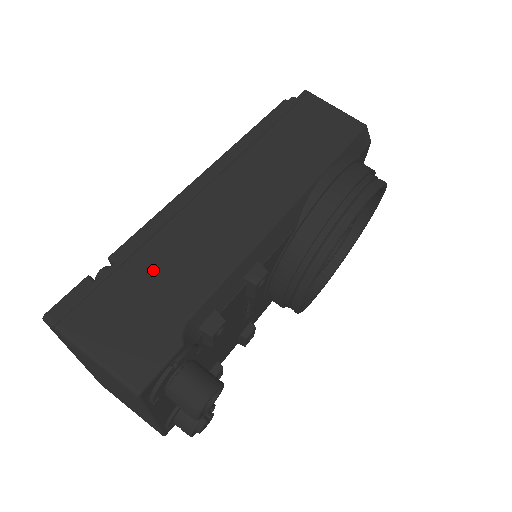
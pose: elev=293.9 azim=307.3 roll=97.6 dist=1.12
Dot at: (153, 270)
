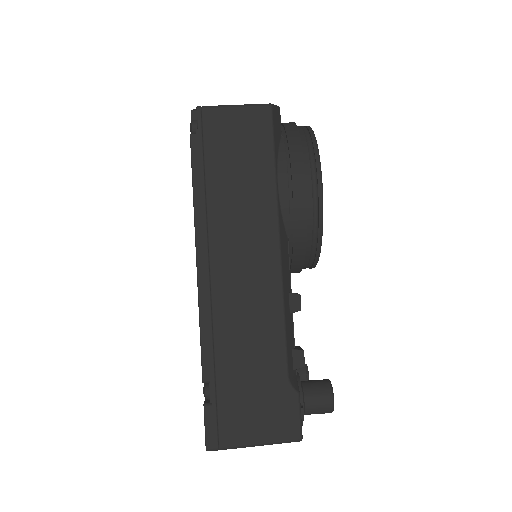
Dot at: (238, 366)
